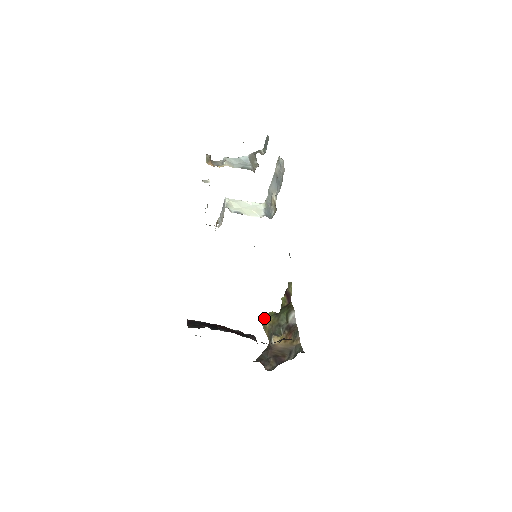
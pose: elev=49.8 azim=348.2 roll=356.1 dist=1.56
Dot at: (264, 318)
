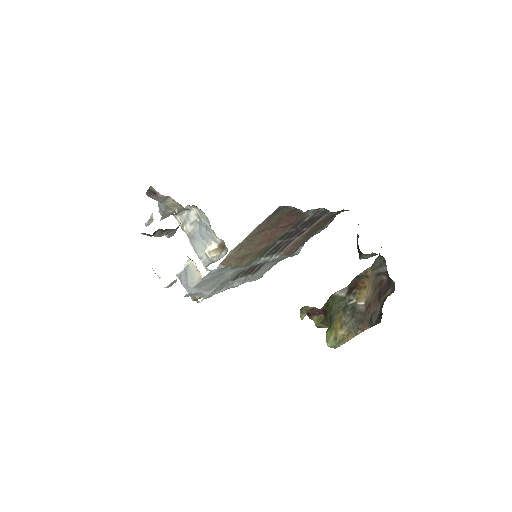
Dot at: (331, 342)
